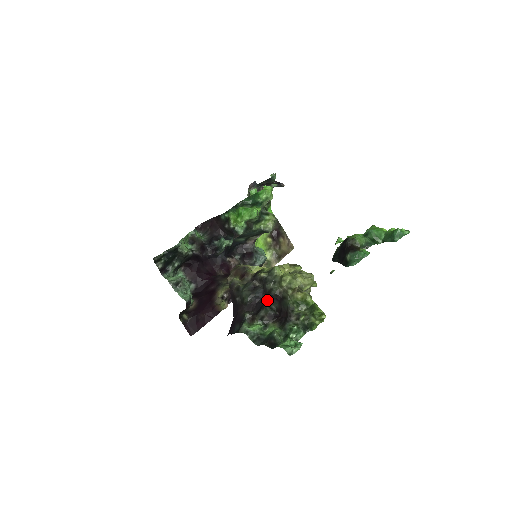
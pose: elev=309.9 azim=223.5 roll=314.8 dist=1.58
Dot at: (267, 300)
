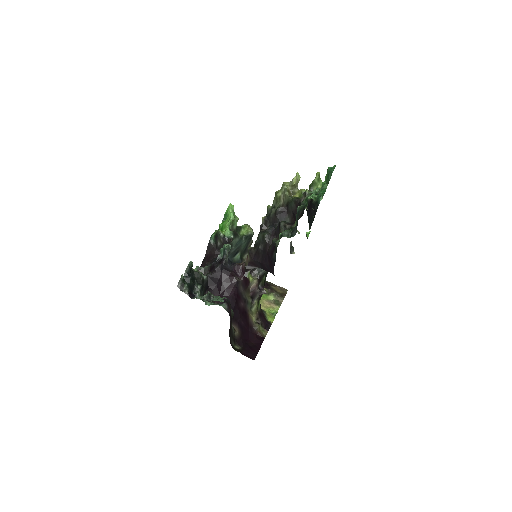
Dot at: occluded
